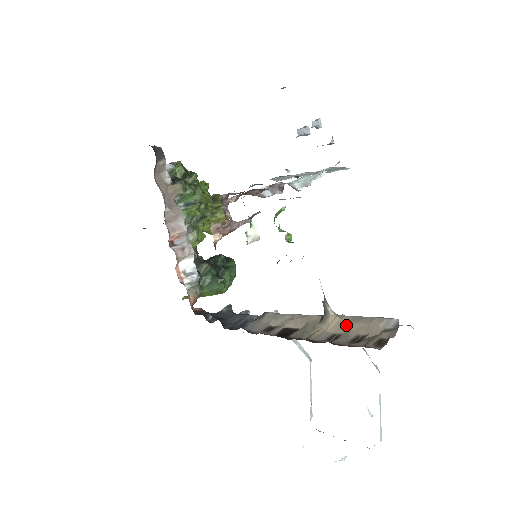
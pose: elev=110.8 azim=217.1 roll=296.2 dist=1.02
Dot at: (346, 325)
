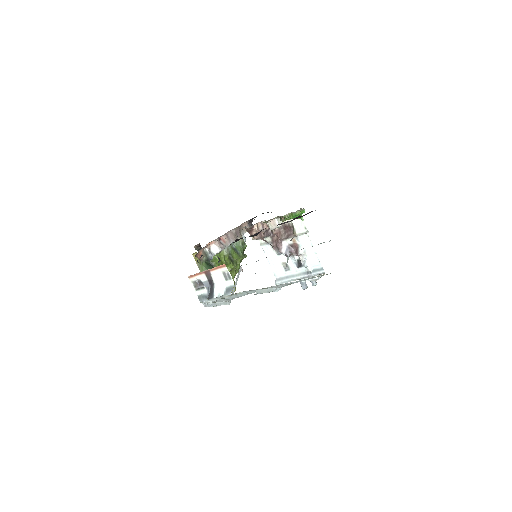
Dot at: occluded
